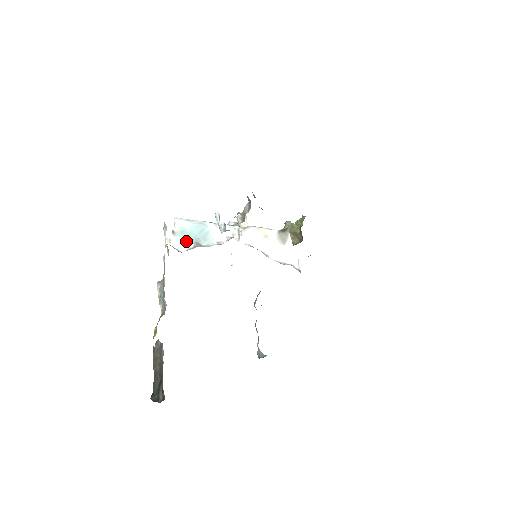
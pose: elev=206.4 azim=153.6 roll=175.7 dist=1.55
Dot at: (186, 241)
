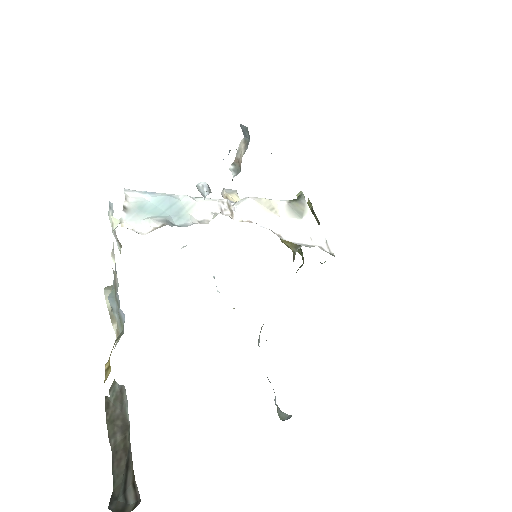
Dot at: (148, 219)
